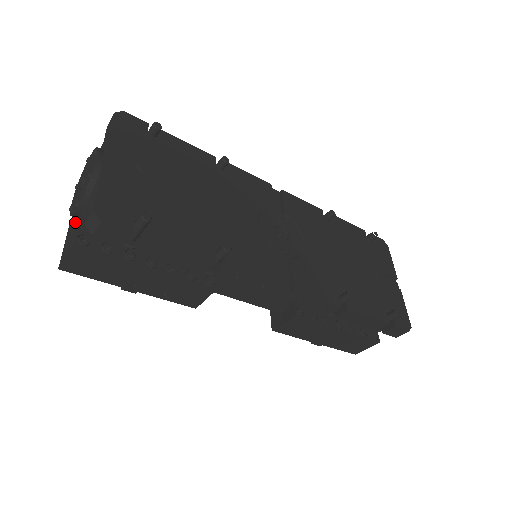
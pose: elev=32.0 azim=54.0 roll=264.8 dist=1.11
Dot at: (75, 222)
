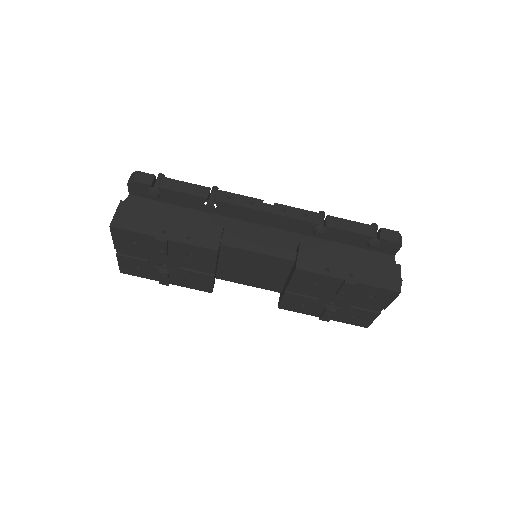
Dot at: occluded
